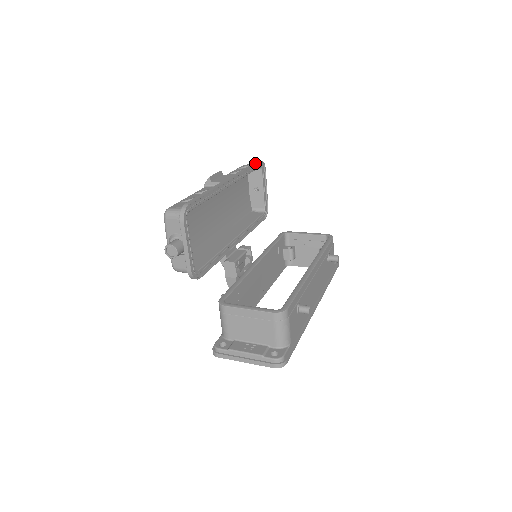
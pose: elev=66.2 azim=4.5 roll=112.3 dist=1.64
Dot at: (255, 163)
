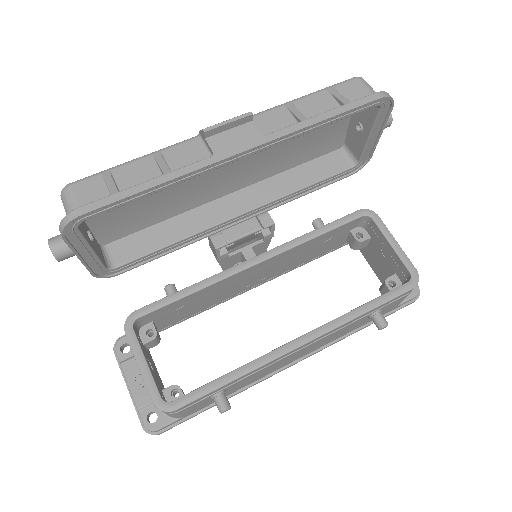
Dot at: (357, 105)
